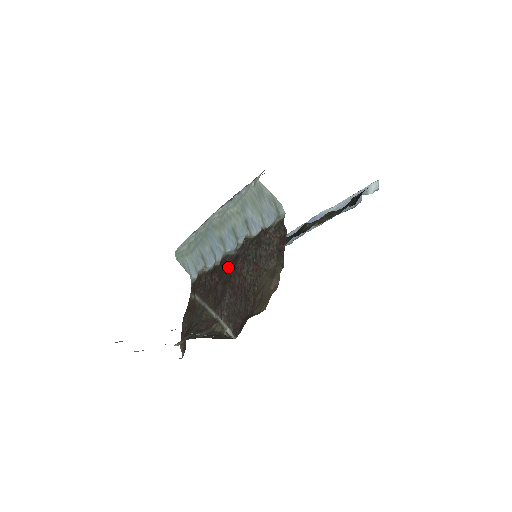
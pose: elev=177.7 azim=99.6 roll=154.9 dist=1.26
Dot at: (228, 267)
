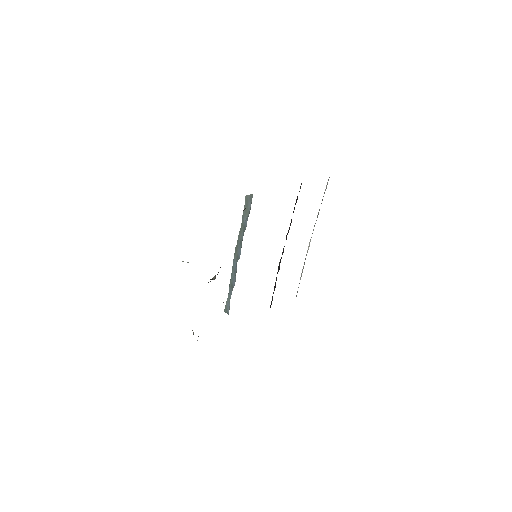
Dot at: occluded
